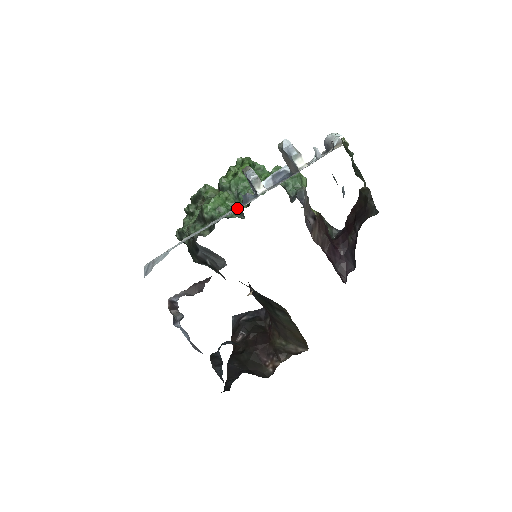
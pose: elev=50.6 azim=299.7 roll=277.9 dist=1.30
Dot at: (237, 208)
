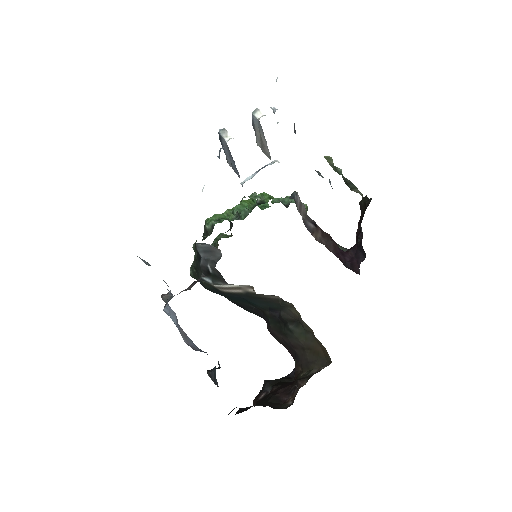
Dot at: occluded
